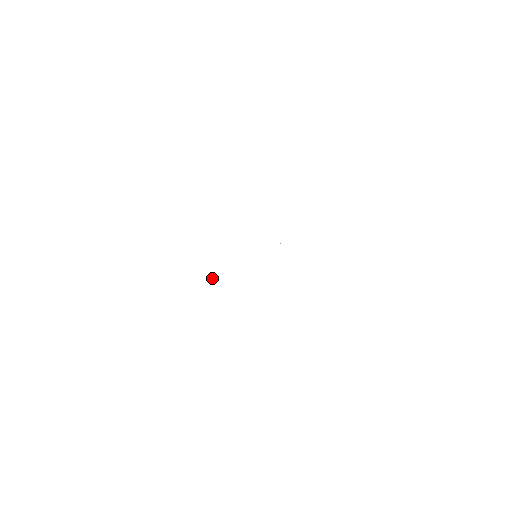
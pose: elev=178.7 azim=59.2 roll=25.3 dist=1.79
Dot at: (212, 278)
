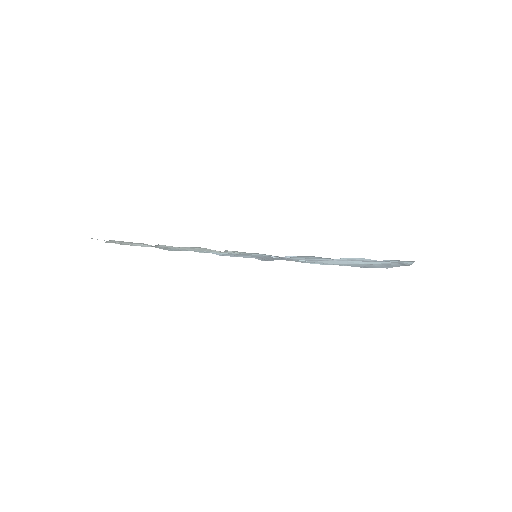
Dot at: occluded
